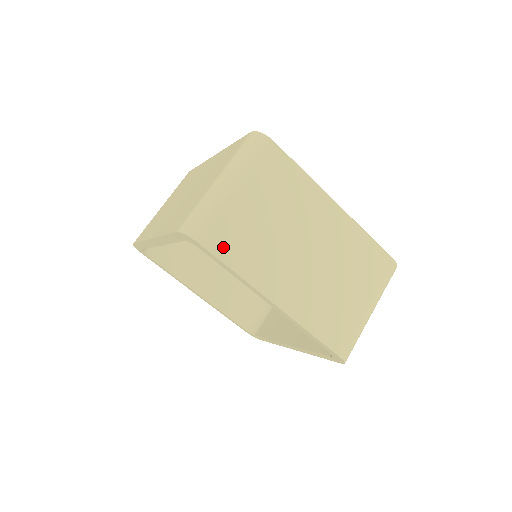
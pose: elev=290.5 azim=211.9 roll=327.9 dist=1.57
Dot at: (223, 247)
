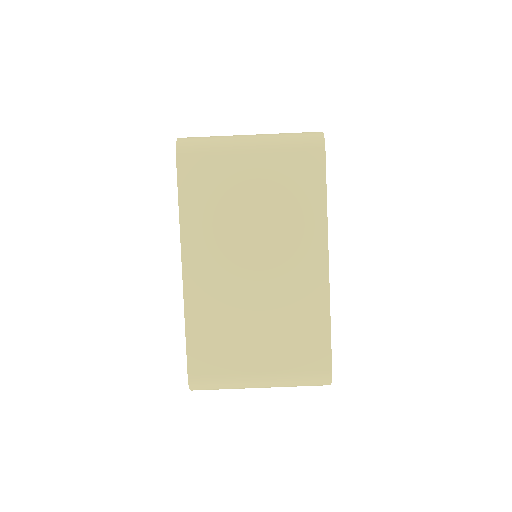
Dot at: (191, 180)
